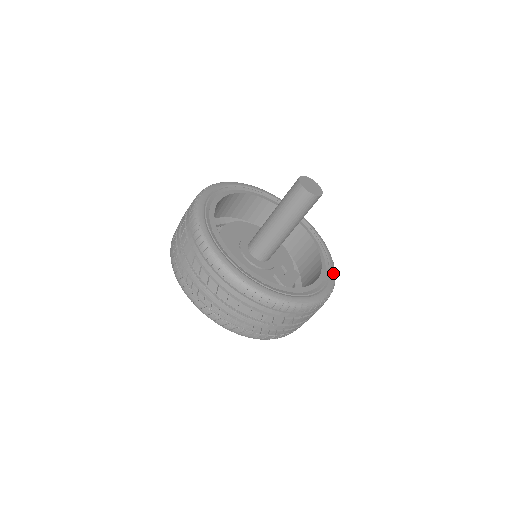
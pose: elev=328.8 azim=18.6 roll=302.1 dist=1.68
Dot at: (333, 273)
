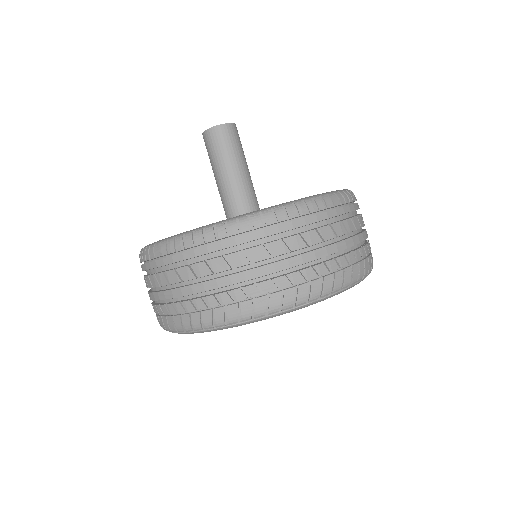
Dot at: occluded
